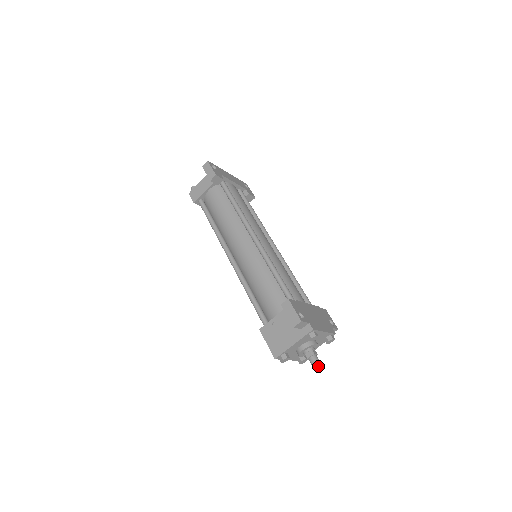
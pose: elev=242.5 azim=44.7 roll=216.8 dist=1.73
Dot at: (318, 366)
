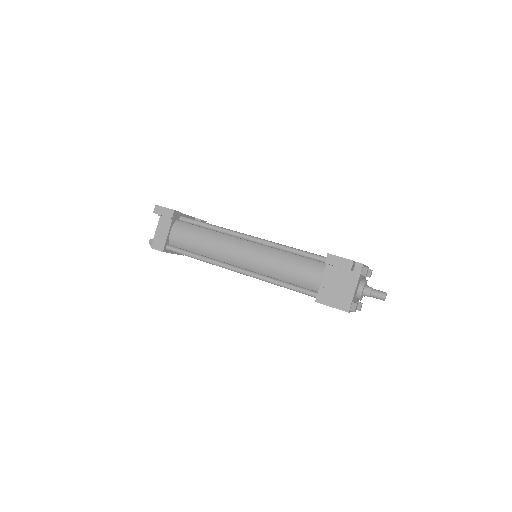
Dot at: (383, 294)
